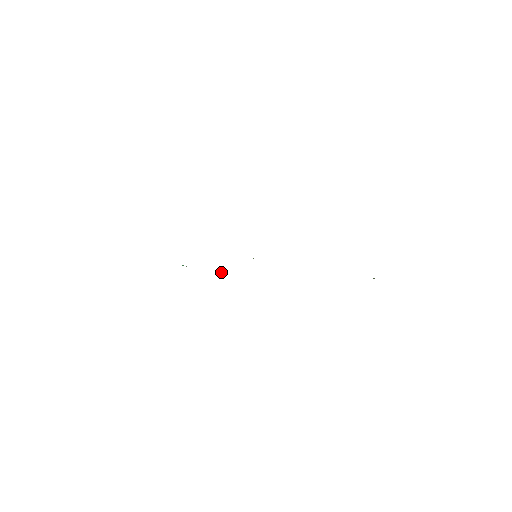
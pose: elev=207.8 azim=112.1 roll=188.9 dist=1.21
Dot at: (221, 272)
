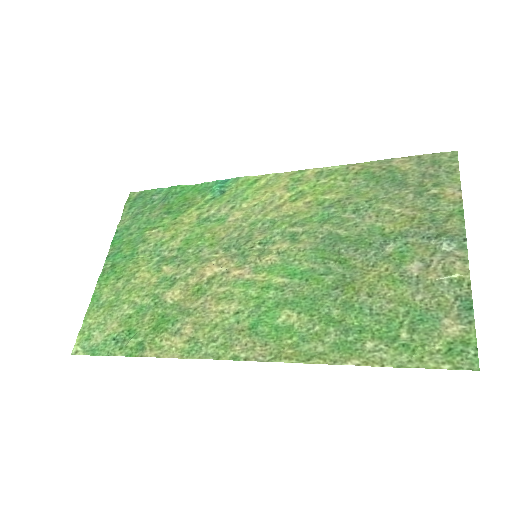
Dot at: (254, 190)
